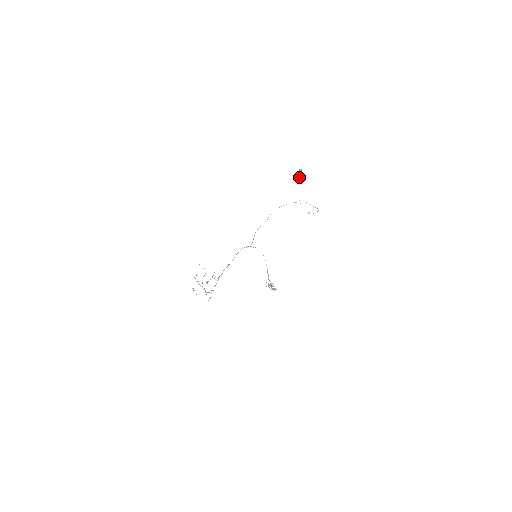
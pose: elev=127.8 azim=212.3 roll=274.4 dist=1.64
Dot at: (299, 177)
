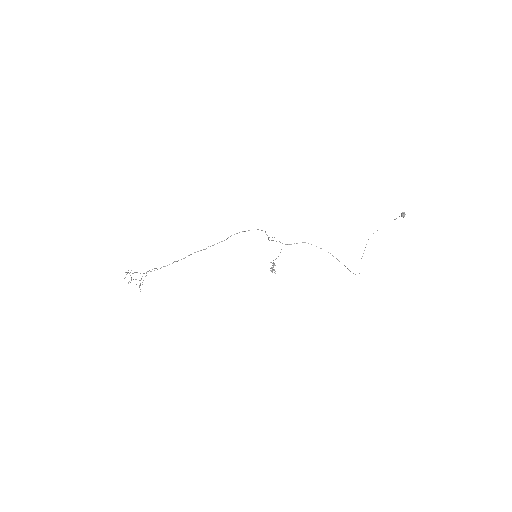
Dot at: occluded
